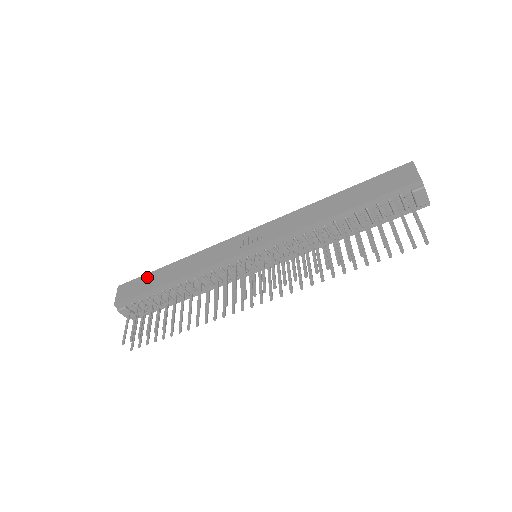
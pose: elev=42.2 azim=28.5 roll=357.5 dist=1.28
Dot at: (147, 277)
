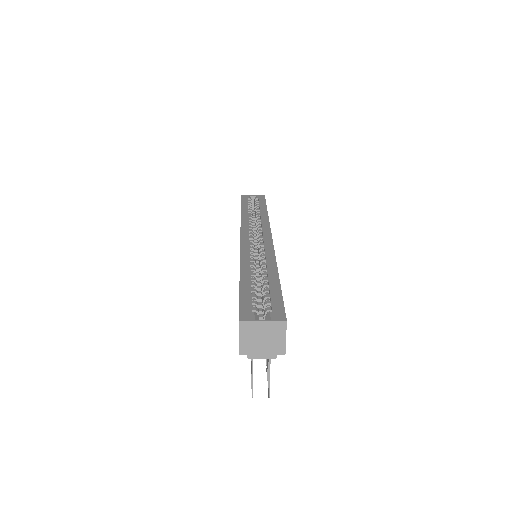
Dot at: occluded
